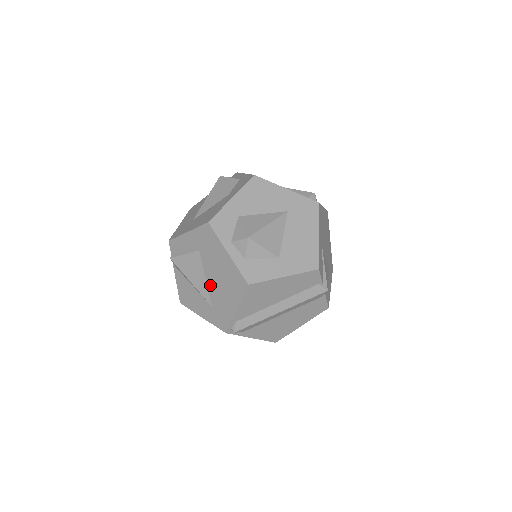
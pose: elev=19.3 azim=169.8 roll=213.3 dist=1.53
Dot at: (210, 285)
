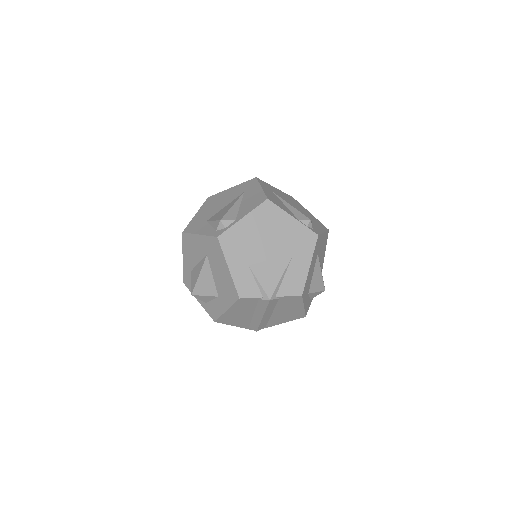
Dot at: occluded
